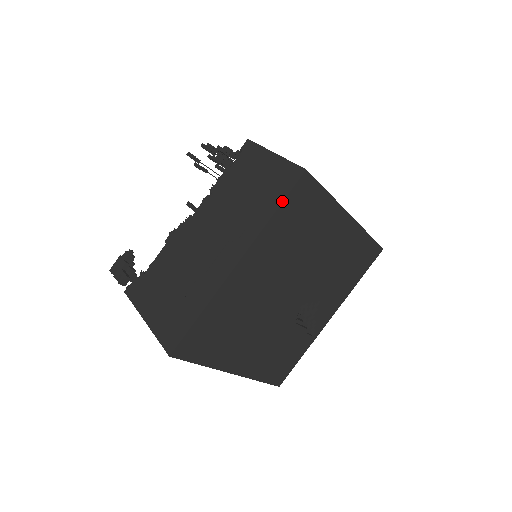
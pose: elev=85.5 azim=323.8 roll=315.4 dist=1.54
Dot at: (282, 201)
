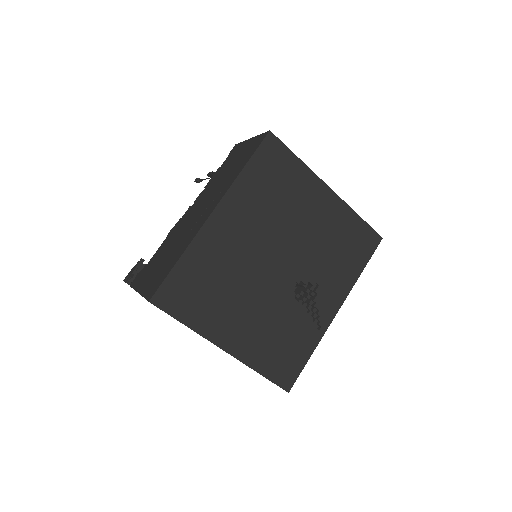
Dot at: (251, 157)
